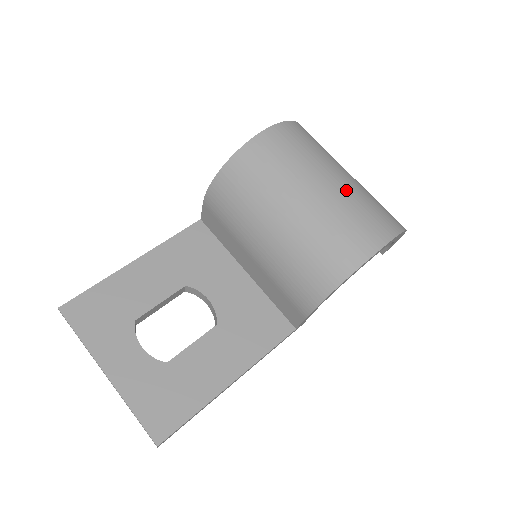
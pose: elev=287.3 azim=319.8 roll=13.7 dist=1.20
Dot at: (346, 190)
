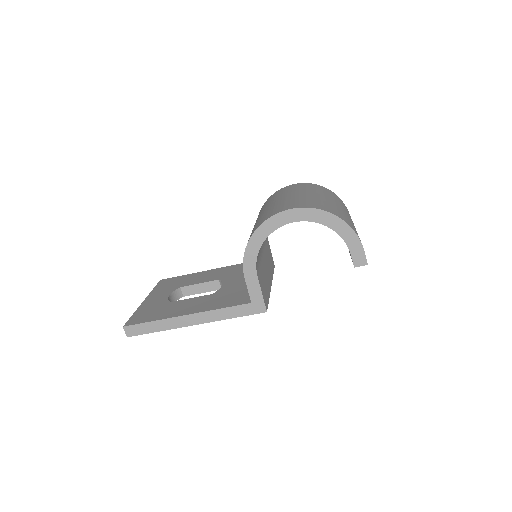
Dot at: (306, 196)
